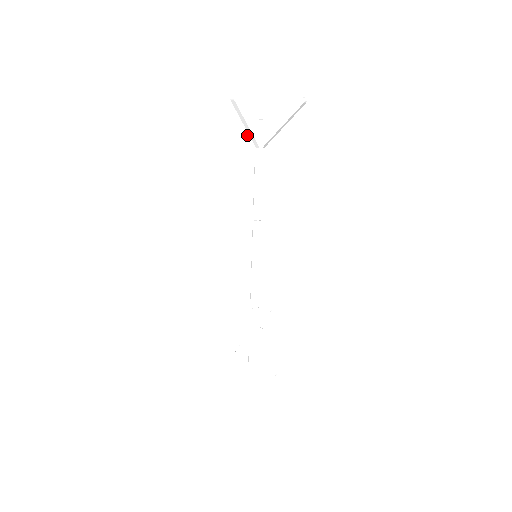
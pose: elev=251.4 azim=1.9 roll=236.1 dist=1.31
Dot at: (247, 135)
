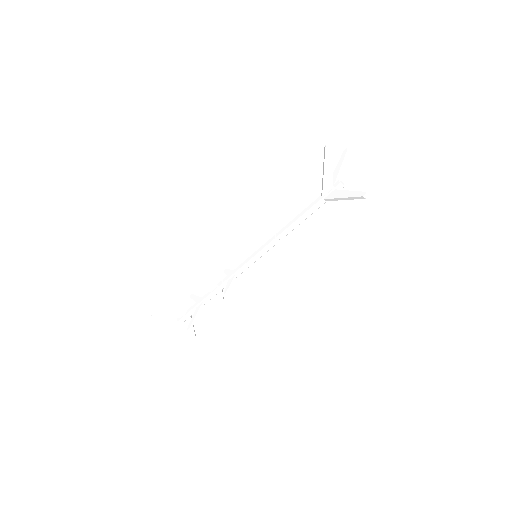
Dot at: occluded
